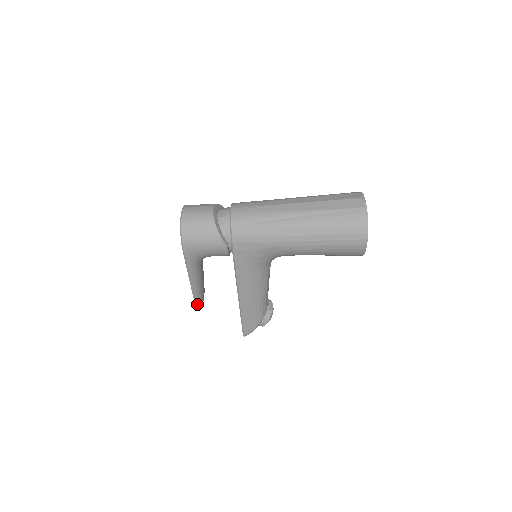
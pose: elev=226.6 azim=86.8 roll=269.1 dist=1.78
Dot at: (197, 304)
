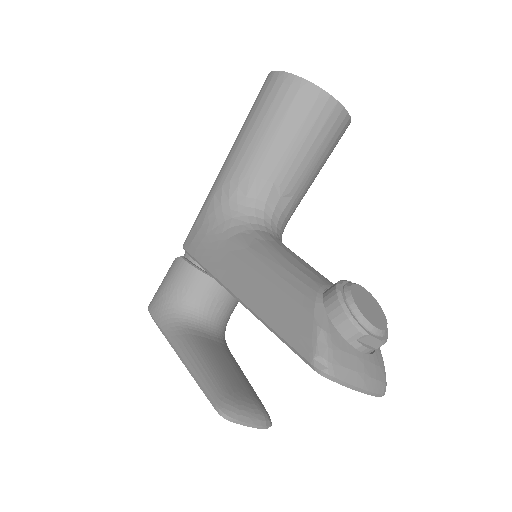
Dot at: (209, 394)
